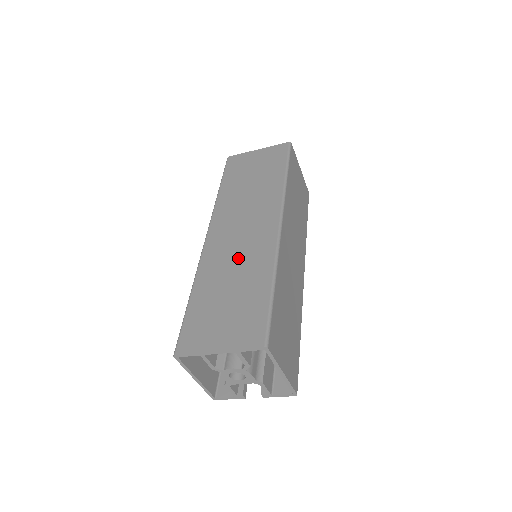
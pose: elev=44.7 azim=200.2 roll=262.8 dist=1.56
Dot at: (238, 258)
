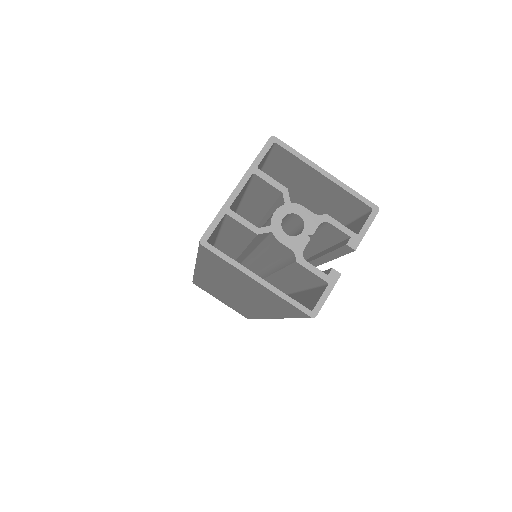
Dot at: occluded
